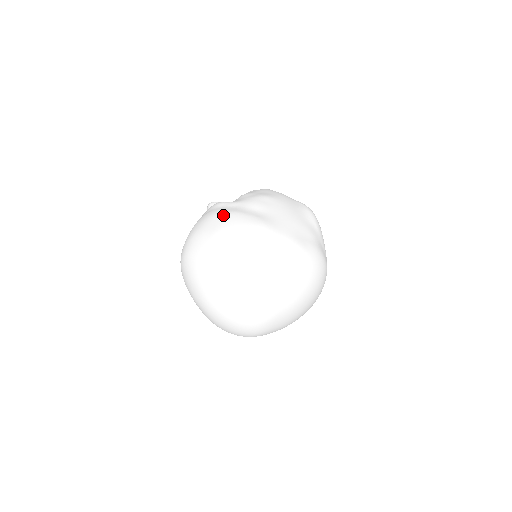
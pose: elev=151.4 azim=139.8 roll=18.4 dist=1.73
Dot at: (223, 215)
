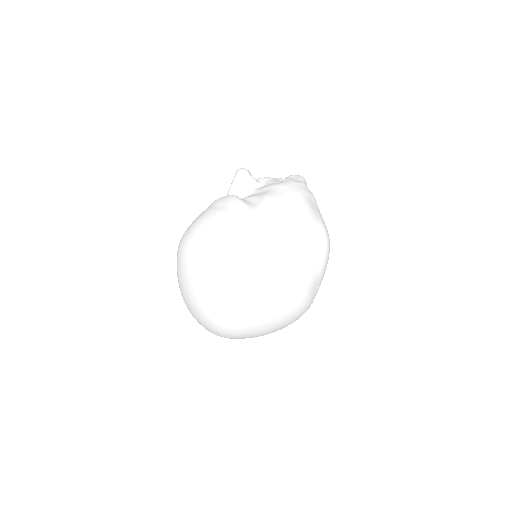
Dot at: (229, 232)
